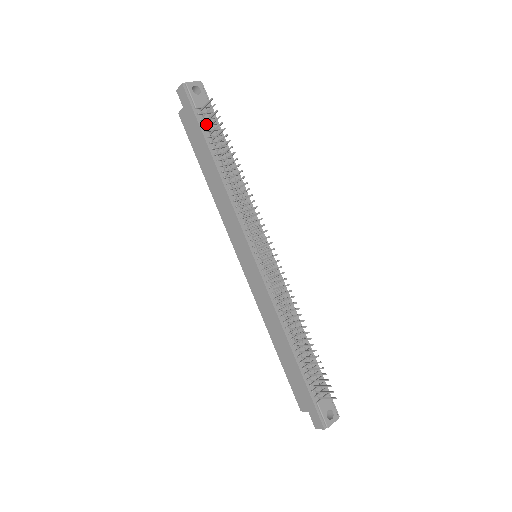
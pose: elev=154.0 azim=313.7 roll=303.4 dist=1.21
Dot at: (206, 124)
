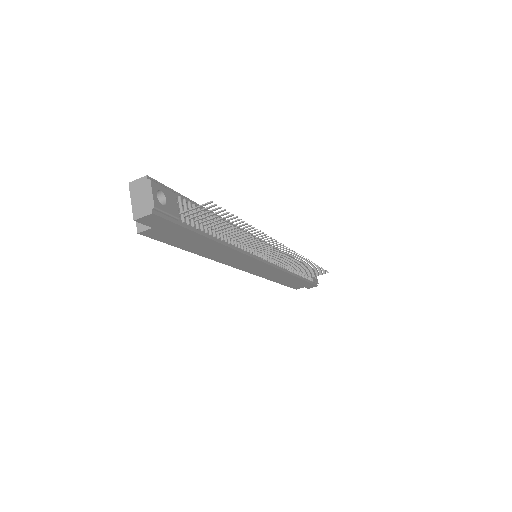
Dot at: (193, 221)
